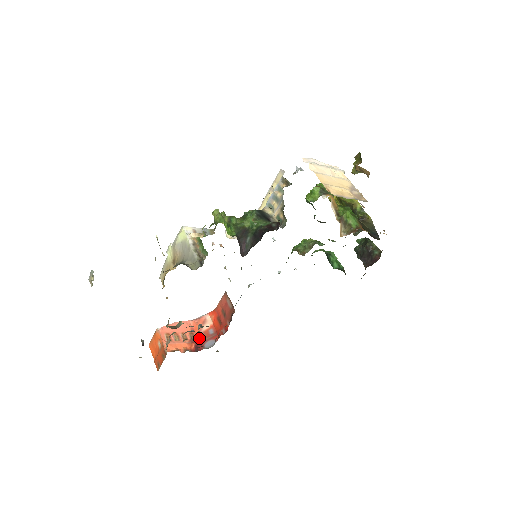
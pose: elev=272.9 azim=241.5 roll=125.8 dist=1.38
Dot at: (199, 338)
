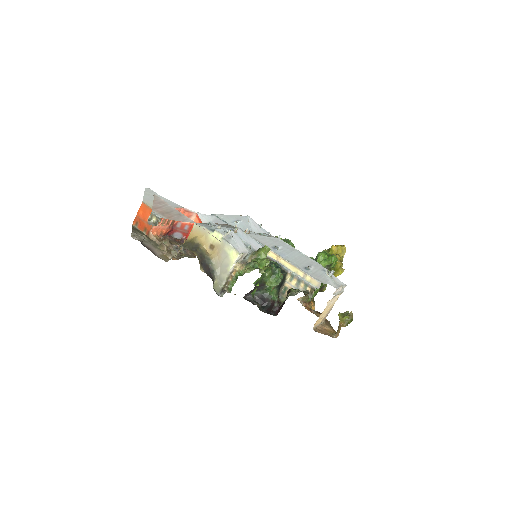
Dot at: (176, 225)
